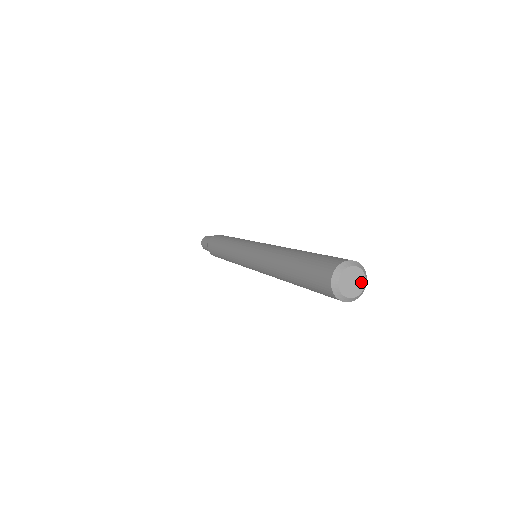
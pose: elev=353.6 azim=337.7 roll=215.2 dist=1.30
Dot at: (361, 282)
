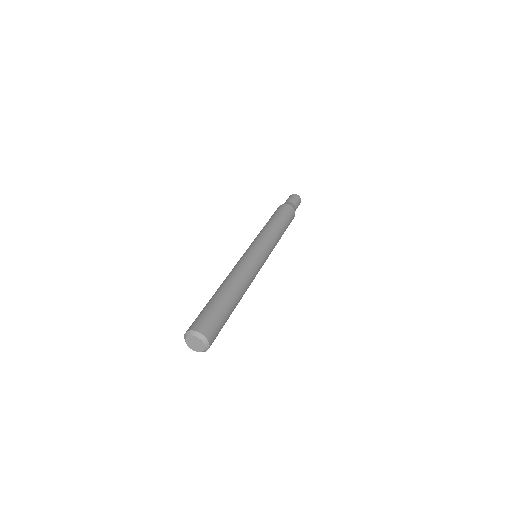
Dot at: (199, 349)
